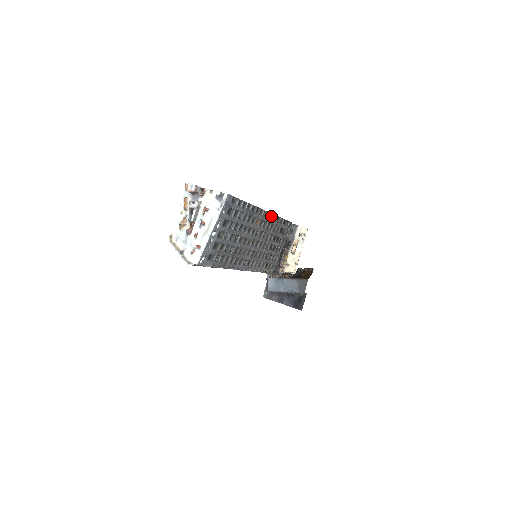
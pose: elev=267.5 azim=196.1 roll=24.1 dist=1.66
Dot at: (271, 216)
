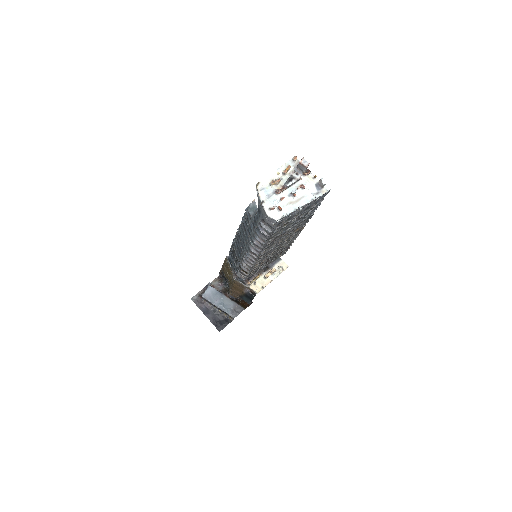
Dot at: (297, 234)
